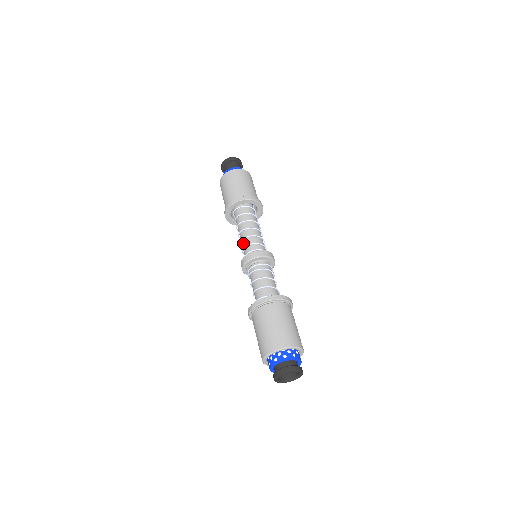
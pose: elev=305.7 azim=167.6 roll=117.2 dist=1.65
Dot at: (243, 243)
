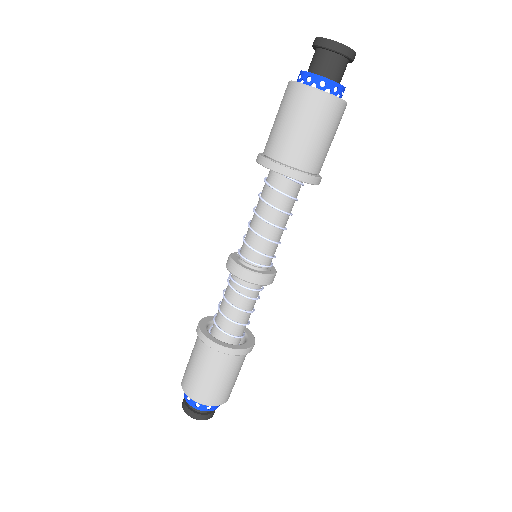
Dot at: (248, 232)
